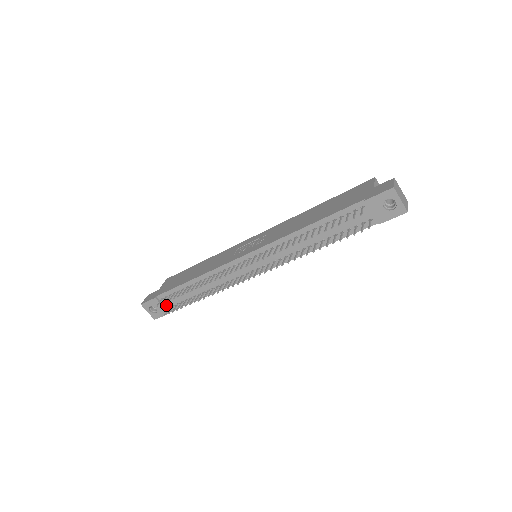
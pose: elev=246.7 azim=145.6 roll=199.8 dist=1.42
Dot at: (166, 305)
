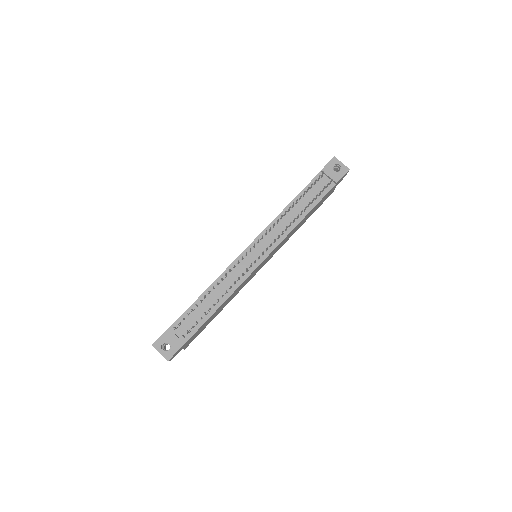
Dot at: (180, 336)
